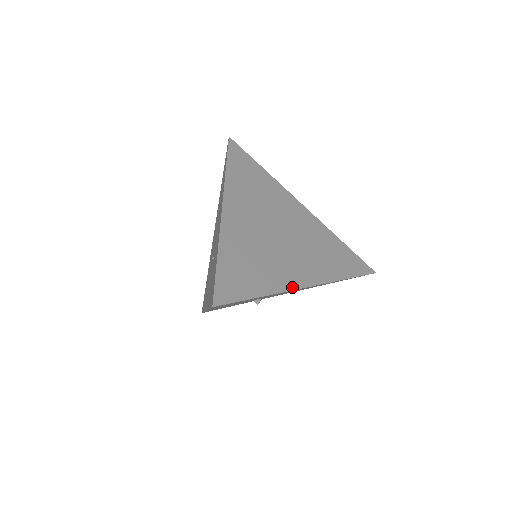
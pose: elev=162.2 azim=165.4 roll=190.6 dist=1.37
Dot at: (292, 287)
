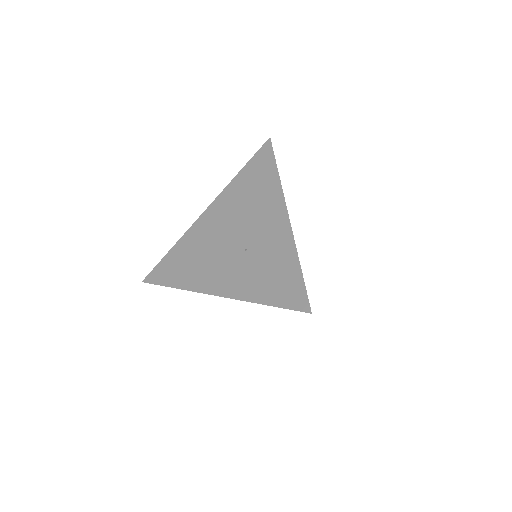
Dot at: occluded
